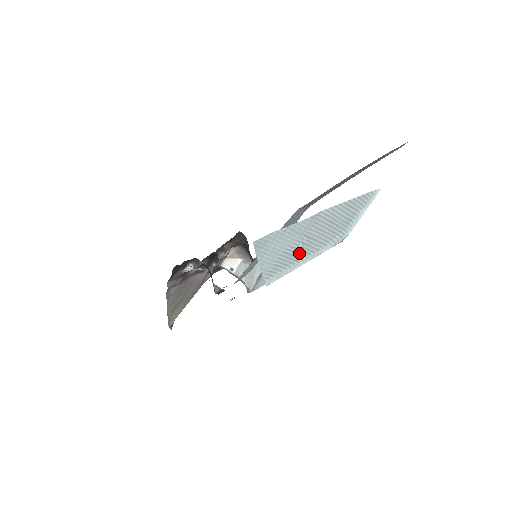
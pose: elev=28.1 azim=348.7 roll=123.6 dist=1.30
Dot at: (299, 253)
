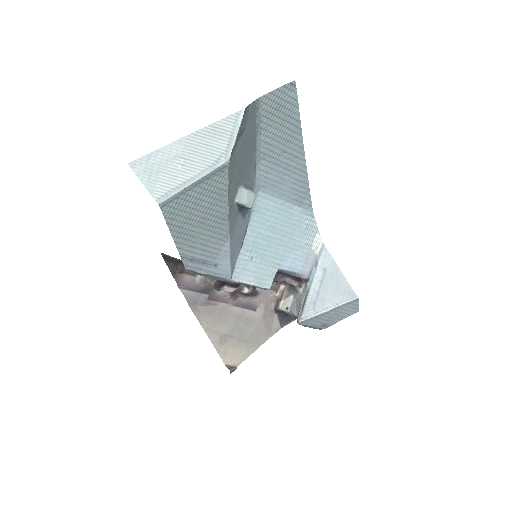
Dot at: (182, 174)
